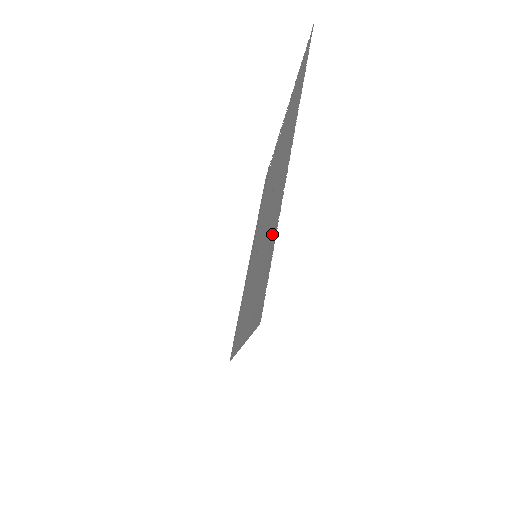
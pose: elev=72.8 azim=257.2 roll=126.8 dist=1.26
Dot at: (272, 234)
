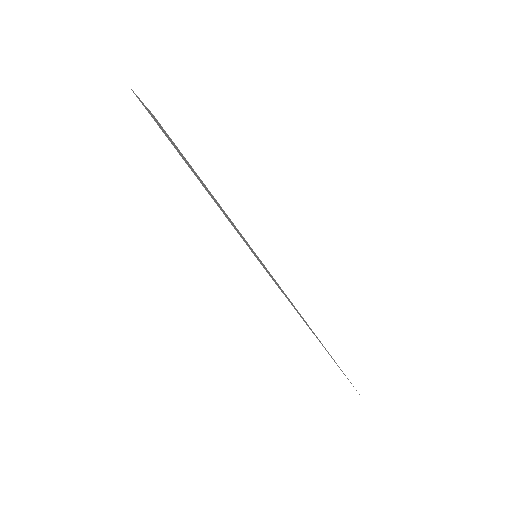
Dot at: occluded
